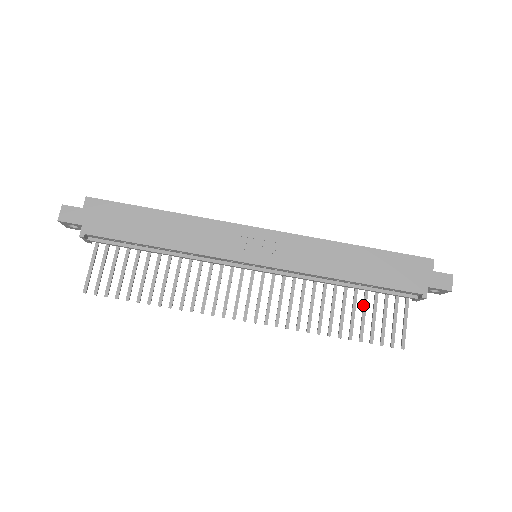
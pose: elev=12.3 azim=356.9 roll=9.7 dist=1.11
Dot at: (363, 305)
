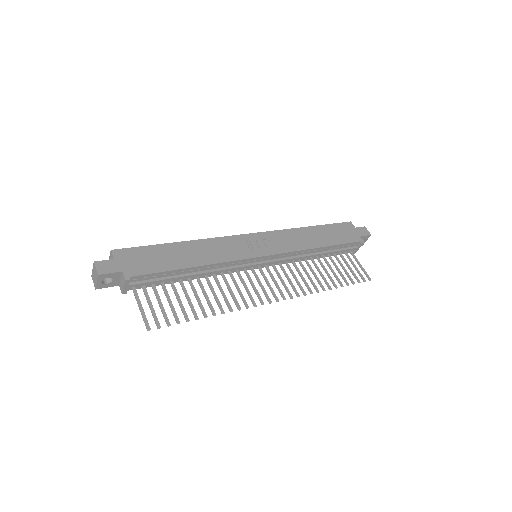
Dot at: (334, 264)
